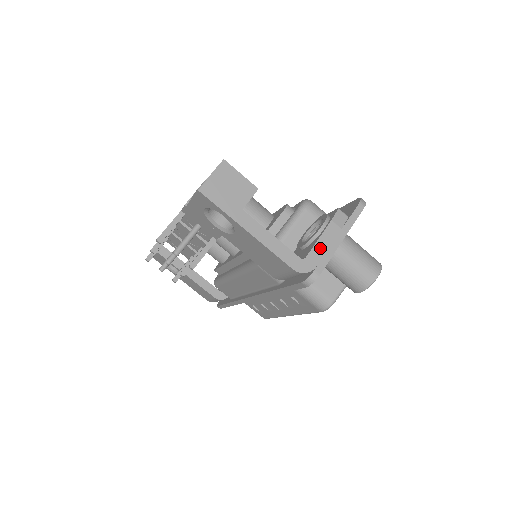
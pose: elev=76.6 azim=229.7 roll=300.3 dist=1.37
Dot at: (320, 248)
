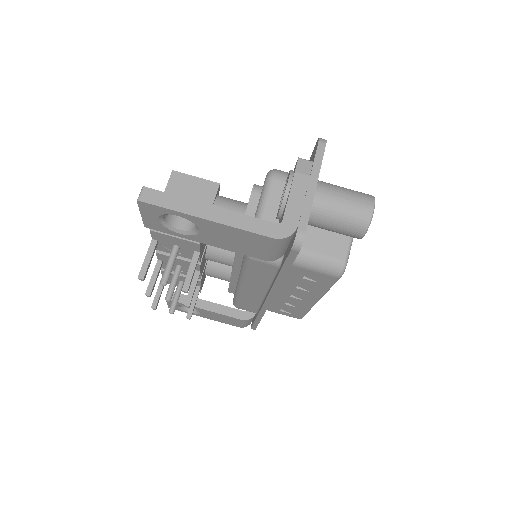
Dot at: (294, 205)
